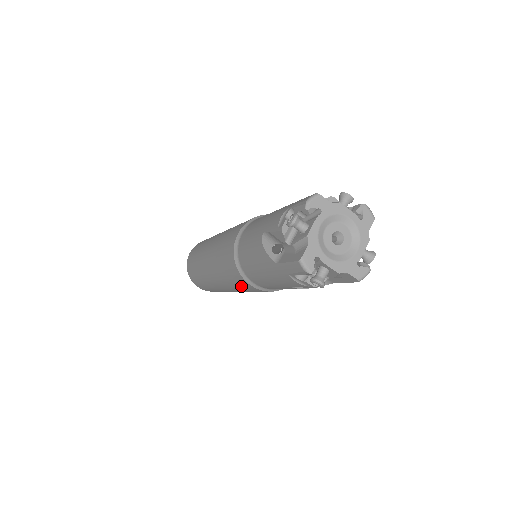
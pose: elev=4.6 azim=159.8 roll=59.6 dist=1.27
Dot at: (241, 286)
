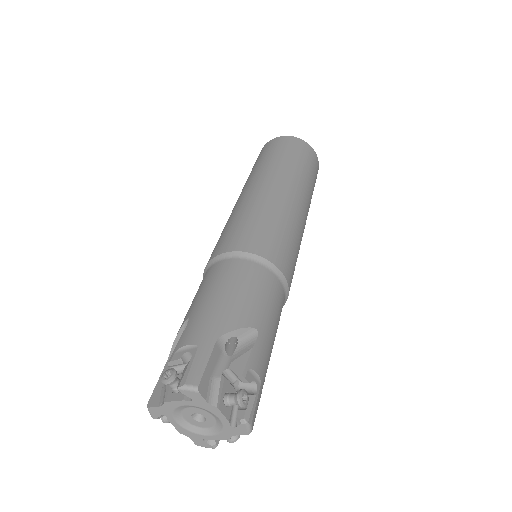
Dot at: occluded
